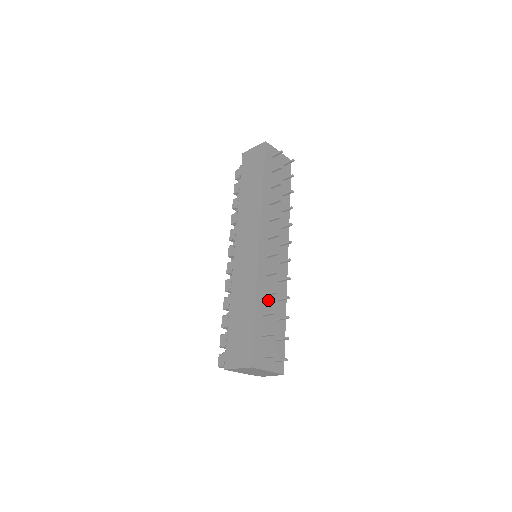
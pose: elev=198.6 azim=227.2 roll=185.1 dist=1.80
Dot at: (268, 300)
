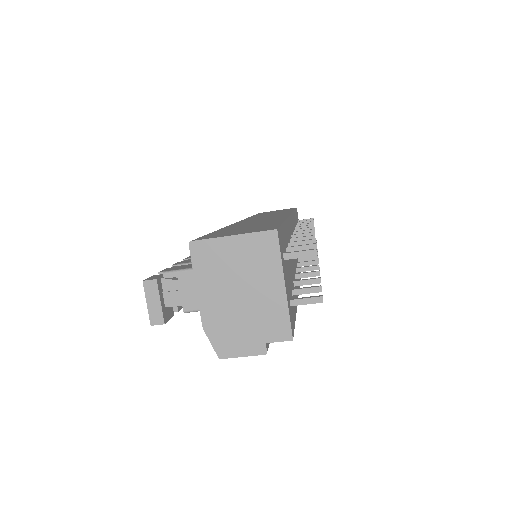
Dot at: occluded
